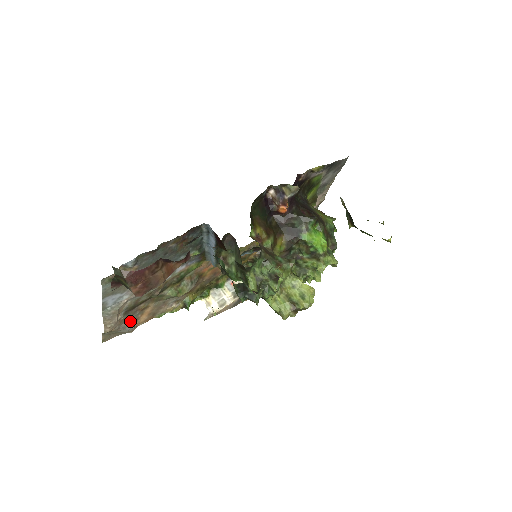
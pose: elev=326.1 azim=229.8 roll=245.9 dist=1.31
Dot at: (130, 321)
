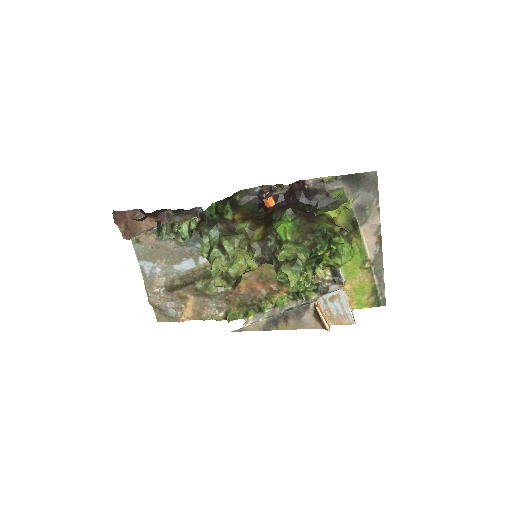
Dot at: (173, 305)
